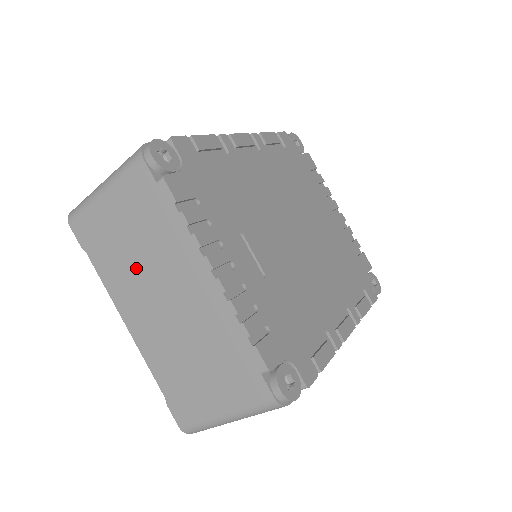
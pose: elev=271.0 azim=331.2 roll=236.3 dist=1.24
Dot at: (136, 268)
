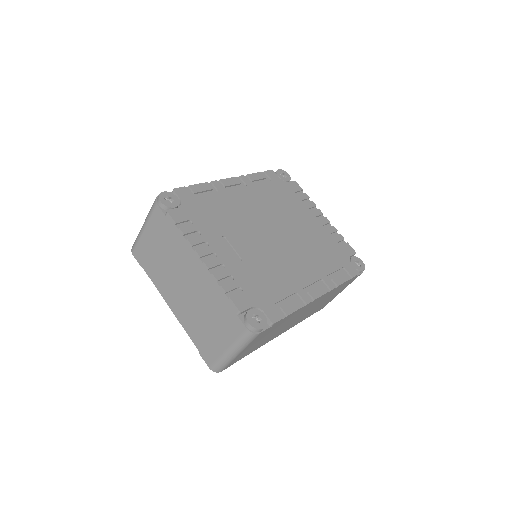
Dot at: (167, 269)
